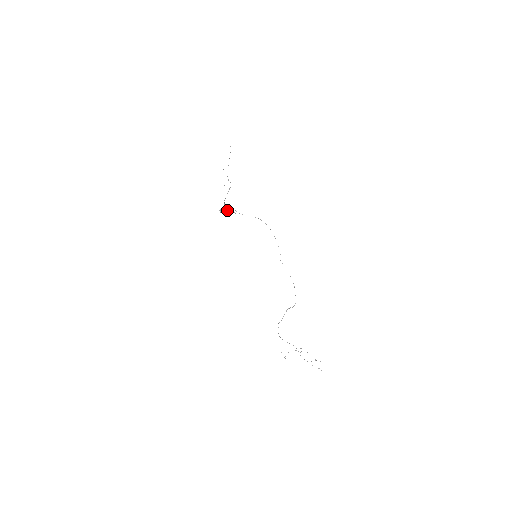
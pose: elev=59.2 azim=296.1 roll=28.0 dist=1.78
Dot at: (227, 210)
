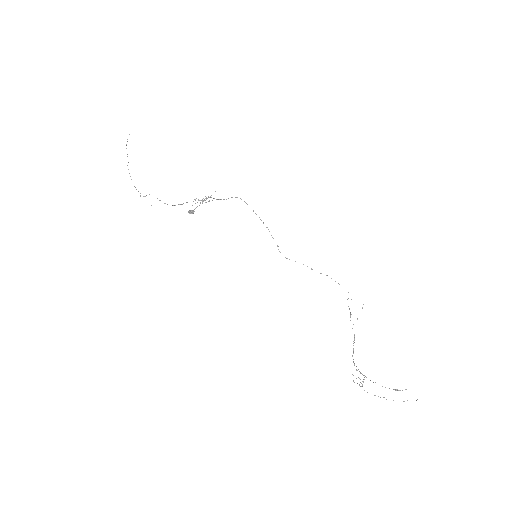
Dot at: (204, 199)
